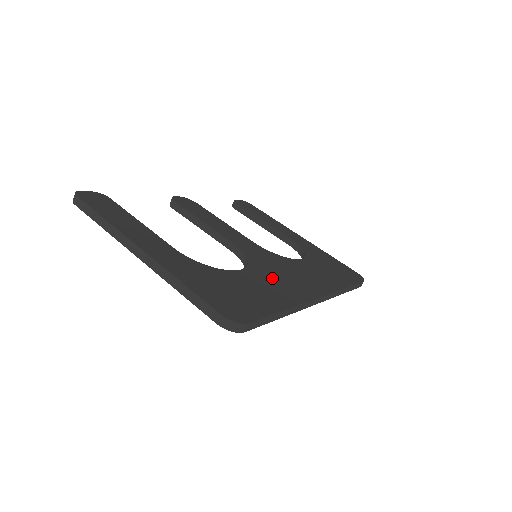
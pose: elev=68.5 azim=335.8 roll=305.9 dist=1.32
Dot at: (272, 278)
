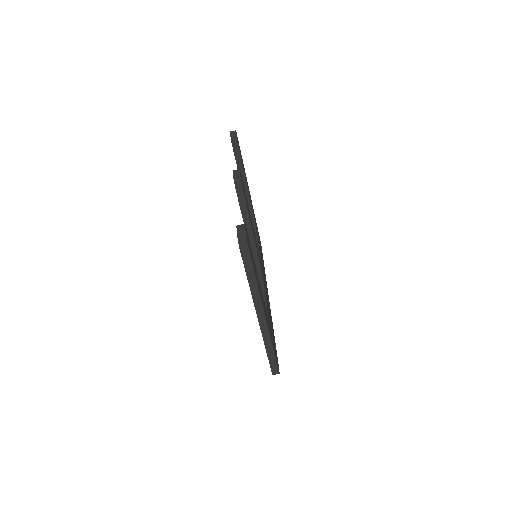
Dot at: occluded
